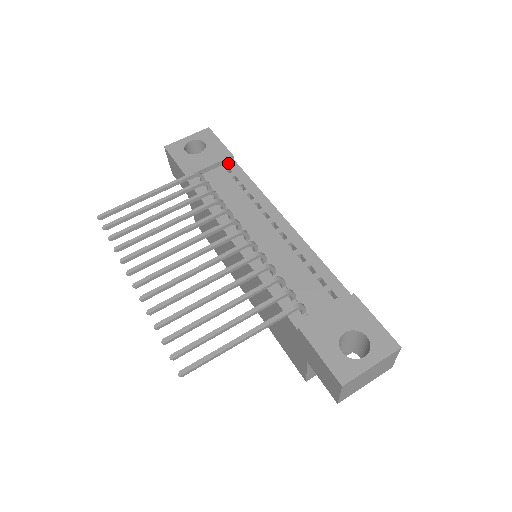
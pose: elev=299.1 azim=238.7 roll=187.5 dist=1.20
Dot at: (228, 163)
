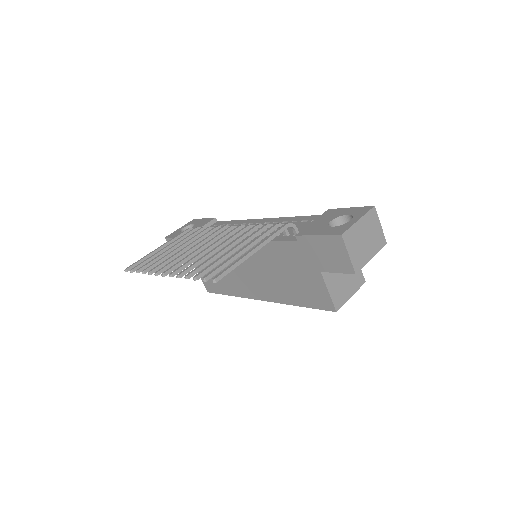
Dot at: (214, 224)
